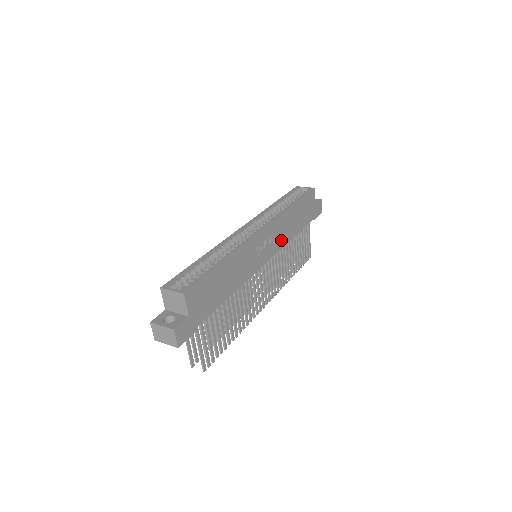
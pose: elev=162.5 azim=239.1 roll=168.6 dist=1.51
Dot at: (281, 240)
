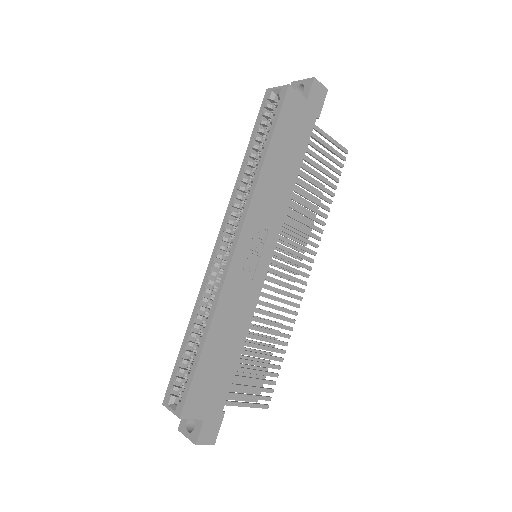
Dot at: (276, 214)
